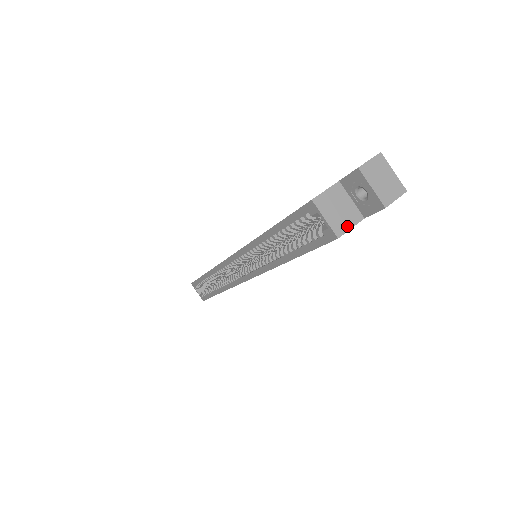
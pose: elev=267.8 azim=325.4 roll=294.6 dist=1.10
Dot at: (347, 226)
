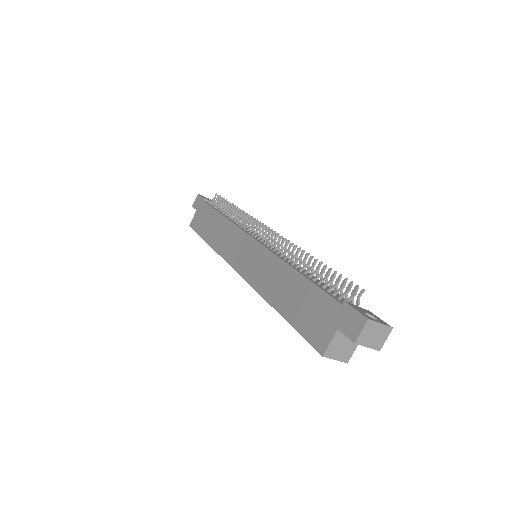
Dot at: (351, 352)
